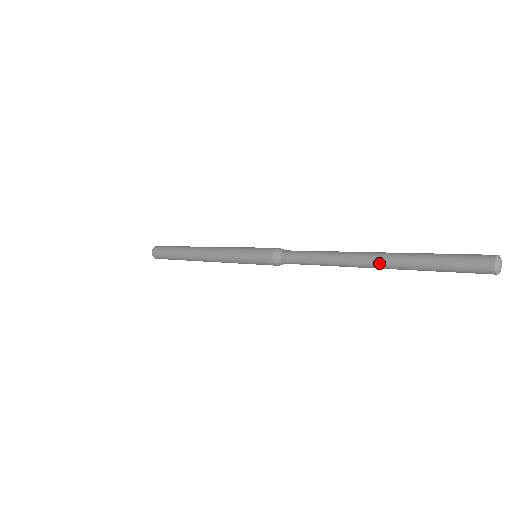
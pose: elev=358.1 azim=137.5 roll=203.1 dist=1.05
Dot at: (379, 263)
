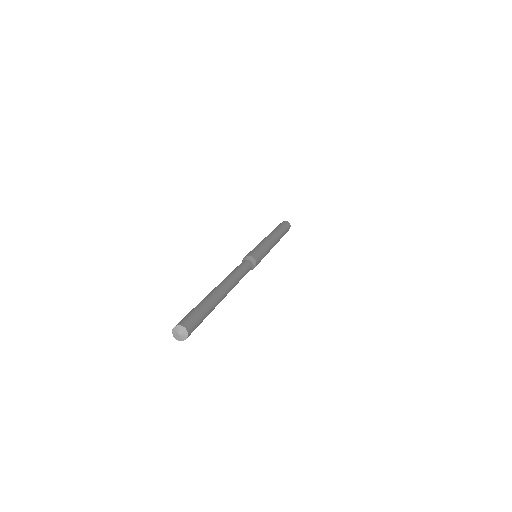
Dot at: occluded
